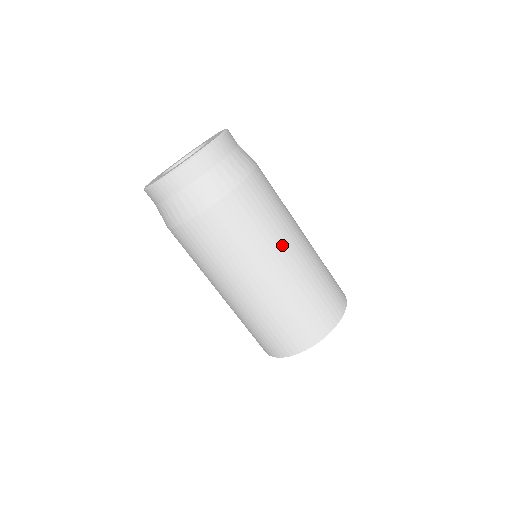
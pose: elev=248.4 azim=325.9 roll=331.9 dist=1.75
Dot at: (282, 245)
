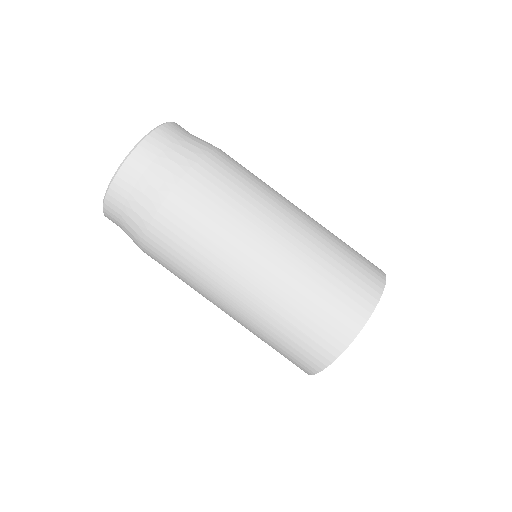
Dot at: occluded
